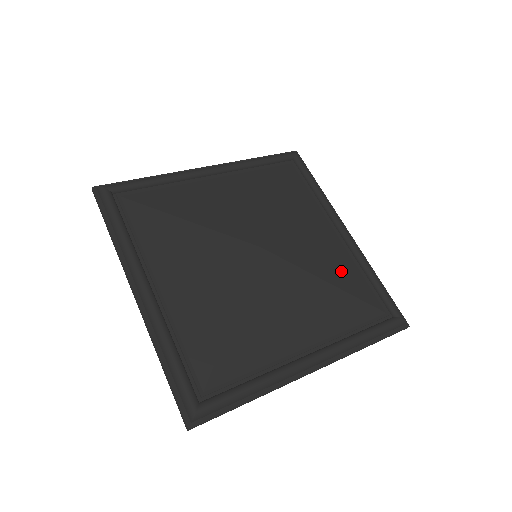
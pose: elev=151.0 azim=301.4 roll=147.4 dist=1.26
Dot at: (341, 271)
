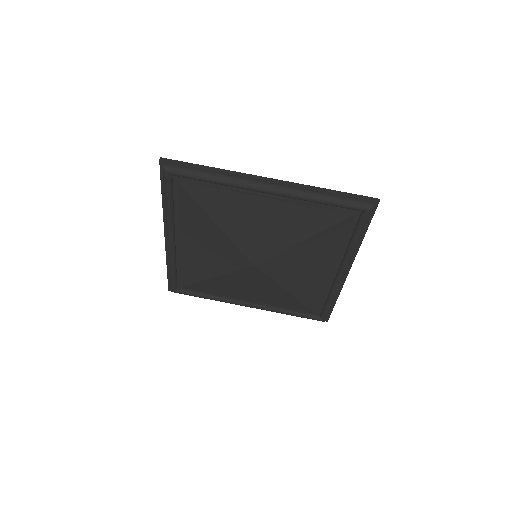
Dot at: (308, 290)
